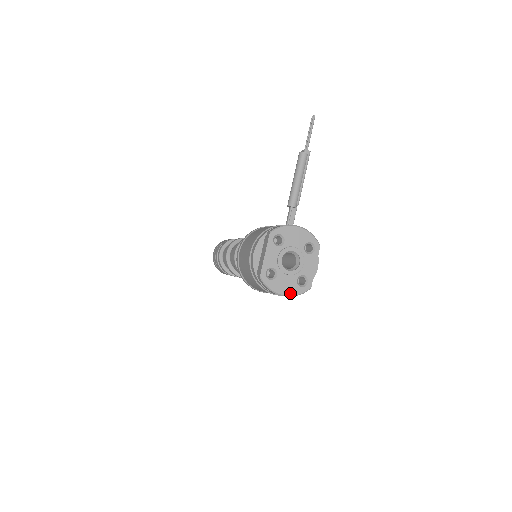
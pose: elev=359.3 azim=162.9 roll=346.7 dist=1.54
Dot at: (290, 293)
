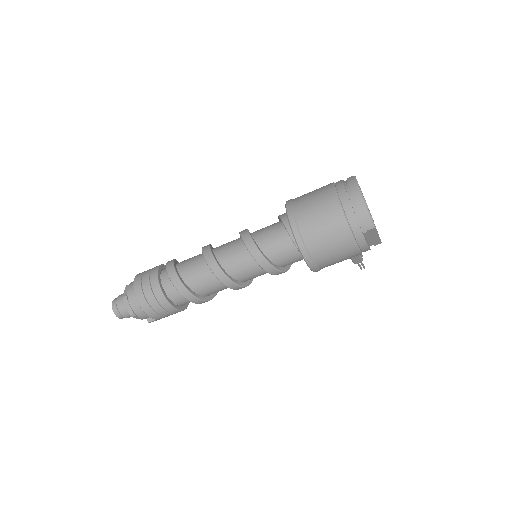
Dot at: occluded
